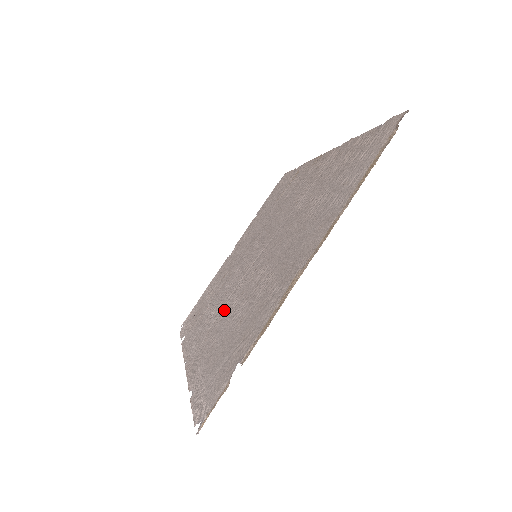
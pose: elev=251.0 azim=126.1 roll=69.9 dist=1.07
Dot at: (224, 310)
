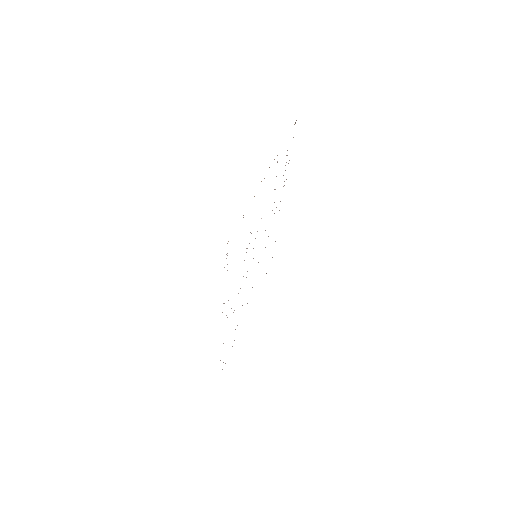
Dot at: occluded
